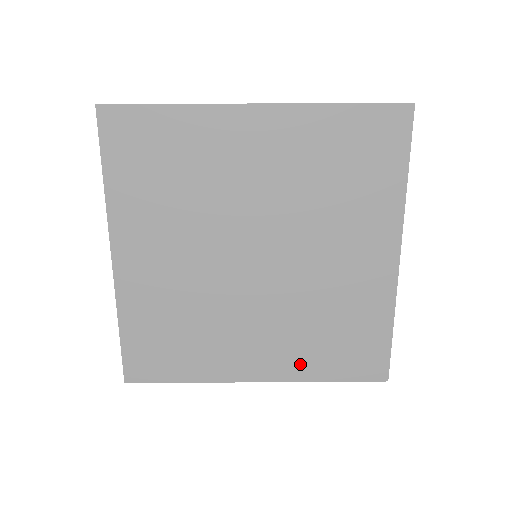
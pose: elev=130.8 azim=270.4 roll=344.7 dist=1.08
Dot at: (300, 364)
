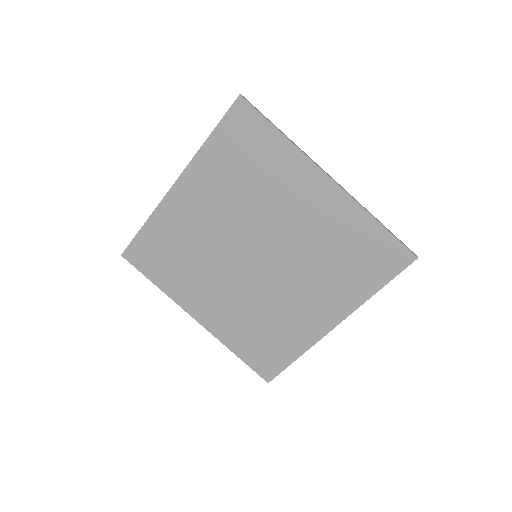
Dot at: (228, 332)
